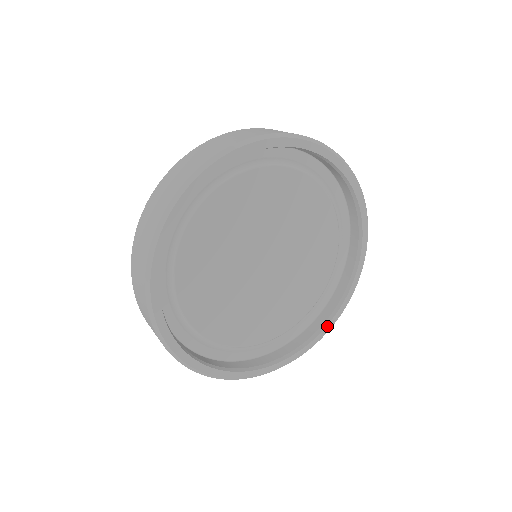
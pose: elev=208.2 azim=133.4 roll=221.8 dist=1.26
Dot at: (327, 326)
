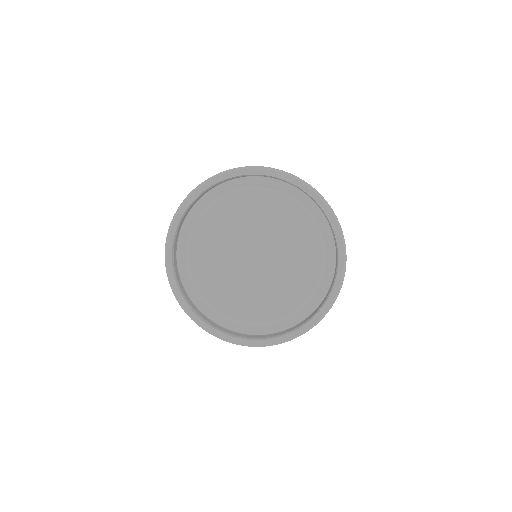
Dot at: (337, 275)
